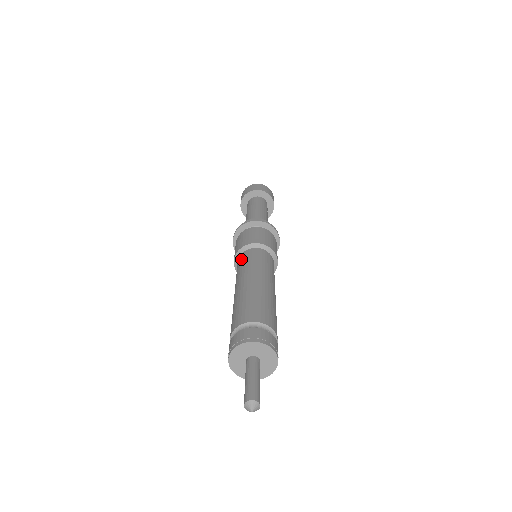
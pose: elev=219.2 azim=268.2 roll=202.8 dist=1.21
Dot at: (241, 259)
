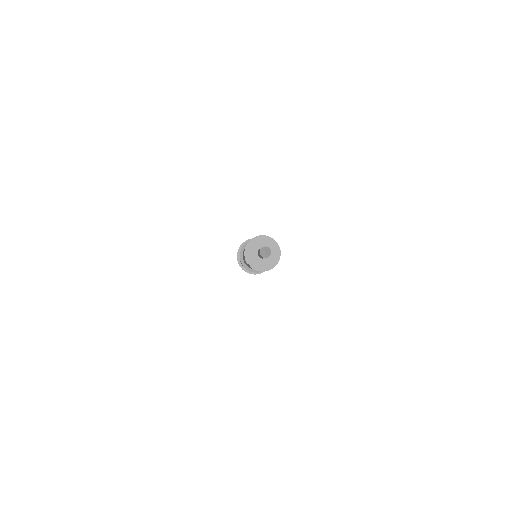
Dot at: occluded
